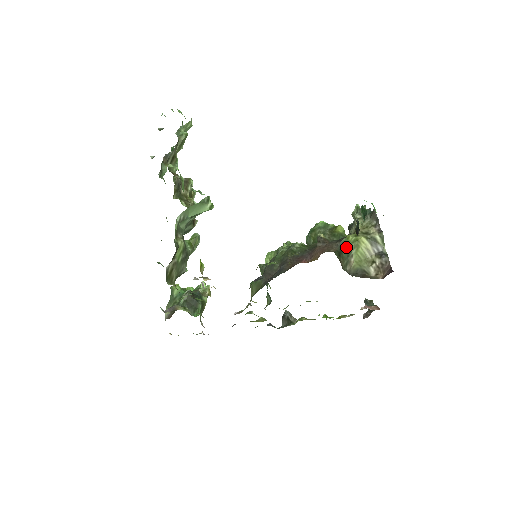
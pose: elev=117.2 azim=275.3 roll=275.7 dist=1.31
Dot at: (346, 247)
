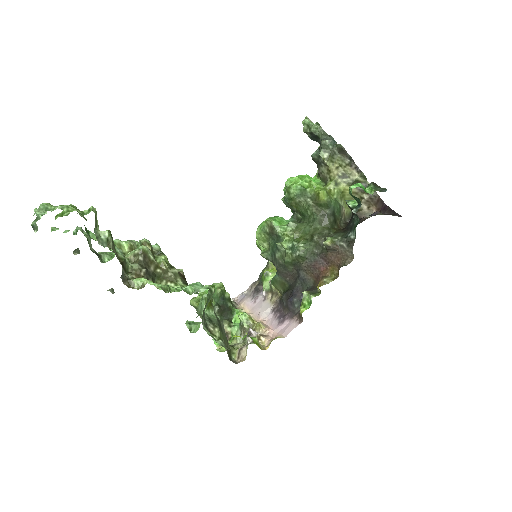
Dot at: (336, 208)
